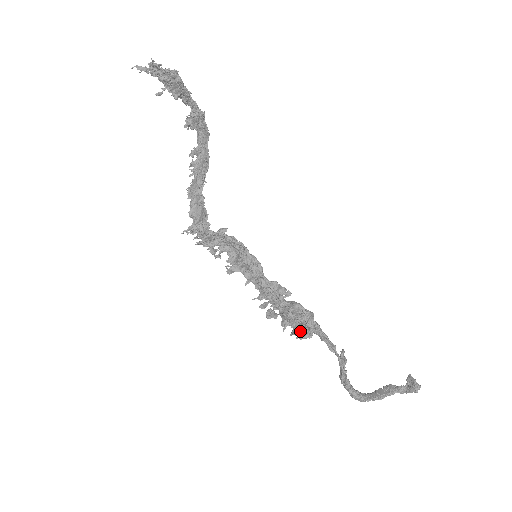
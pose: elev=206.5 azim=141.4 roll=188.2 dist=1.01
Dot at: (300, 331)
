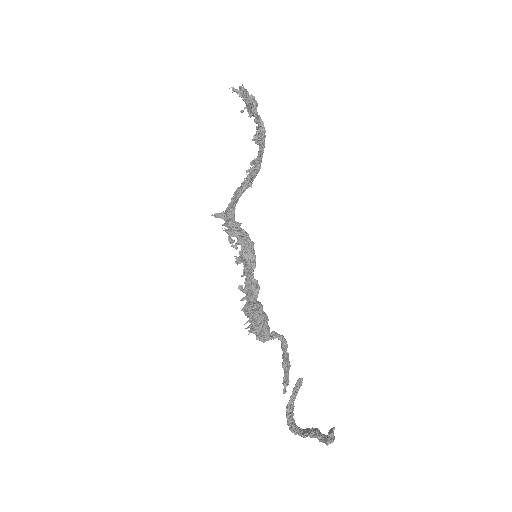
Dot at: (251, 328)
